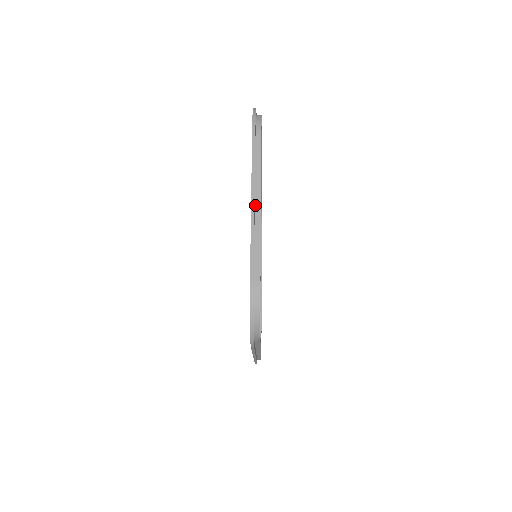
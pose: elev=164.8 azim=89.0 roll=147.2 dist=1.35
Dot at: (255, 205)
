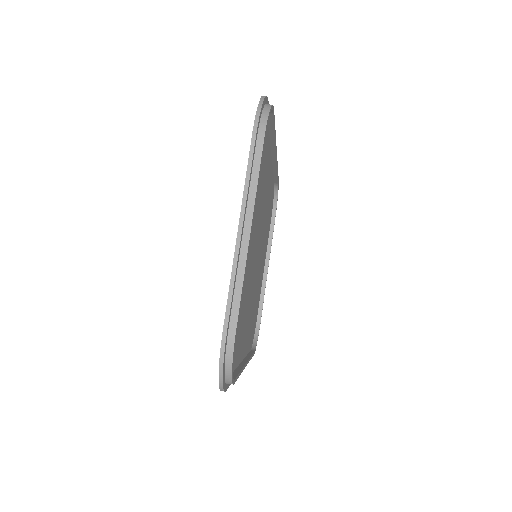
Dot at: (243, 234)
